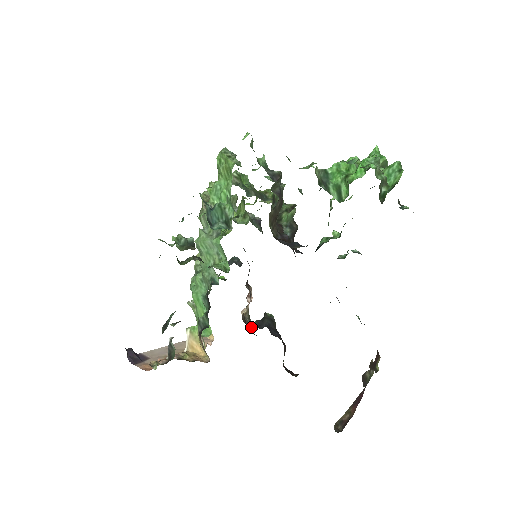
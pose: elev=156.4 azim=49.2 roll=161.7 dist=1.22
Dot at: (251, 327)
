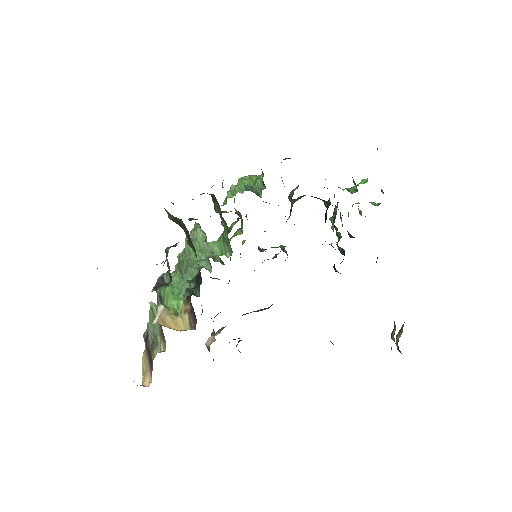
Dot at: occluded
